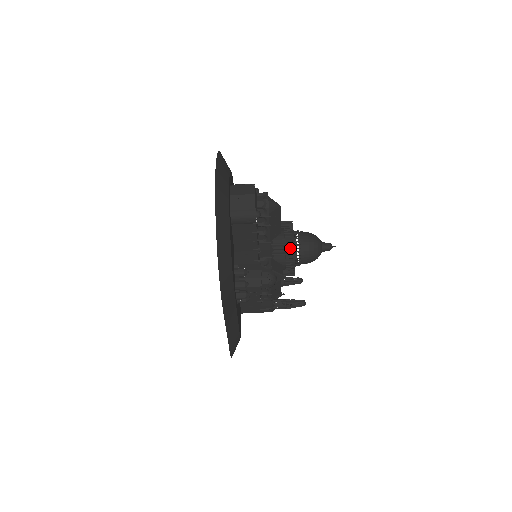
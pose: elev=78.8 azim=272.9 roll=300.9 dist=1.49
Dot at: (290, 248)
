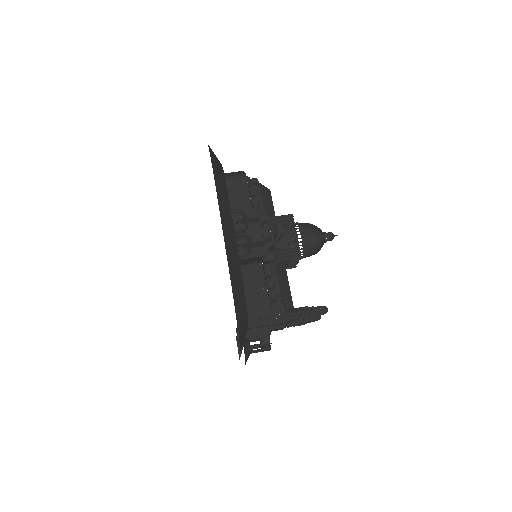
Dot at: (287, 215)
